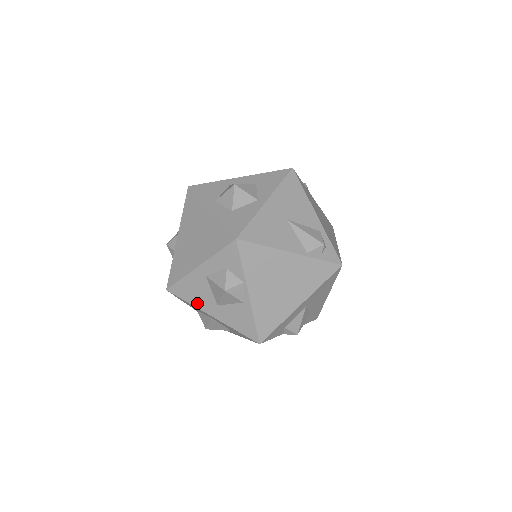
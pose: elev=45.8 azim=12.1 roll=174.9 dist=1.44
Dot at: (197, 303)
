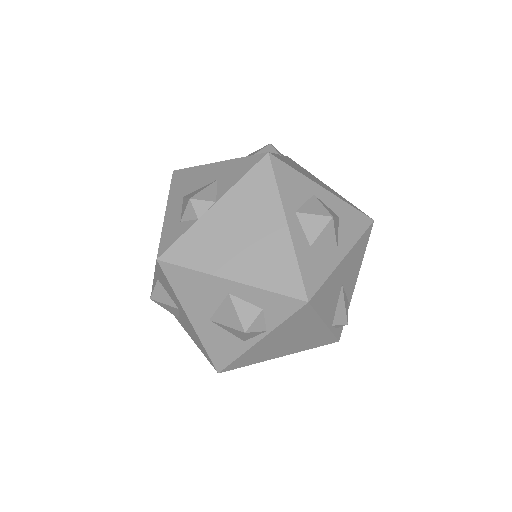
Dot at: (185, 299)
